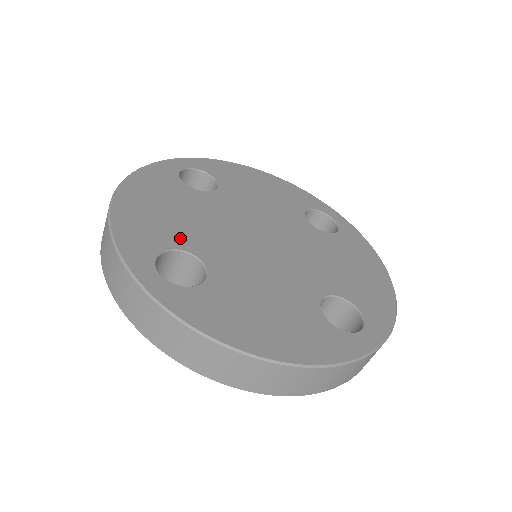
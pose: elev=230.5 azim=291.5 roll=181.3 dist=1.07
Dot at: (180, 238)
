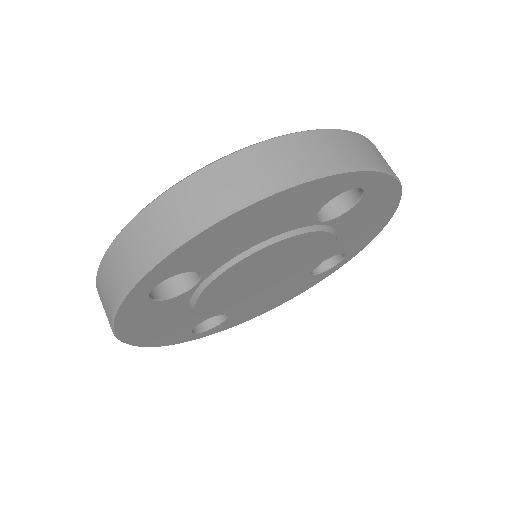
Dot at: occluded
